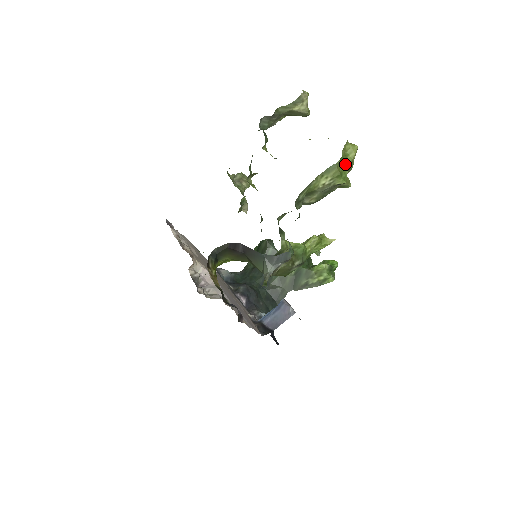
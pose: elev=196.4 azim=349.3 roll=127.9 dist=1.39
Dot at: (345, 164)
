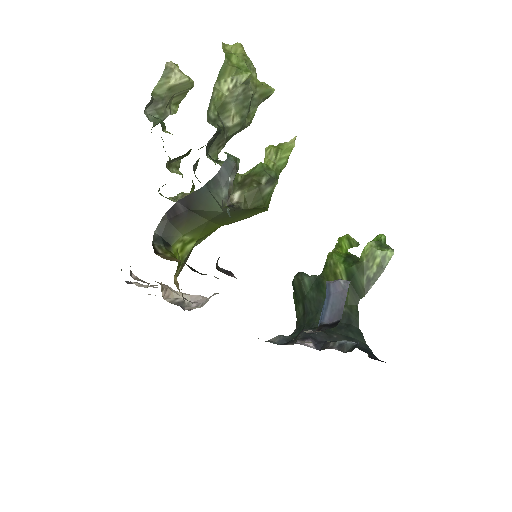
Dot at: (236, 60)
